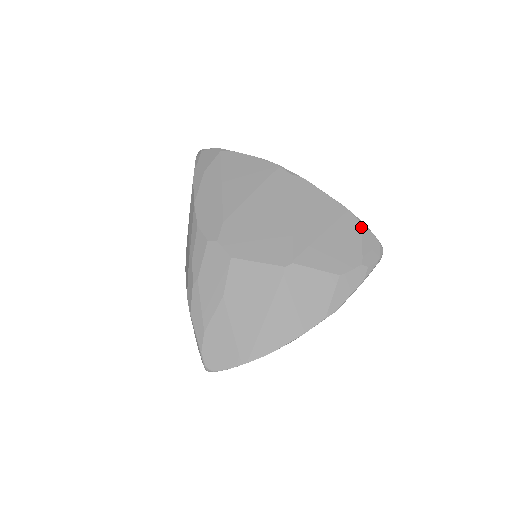
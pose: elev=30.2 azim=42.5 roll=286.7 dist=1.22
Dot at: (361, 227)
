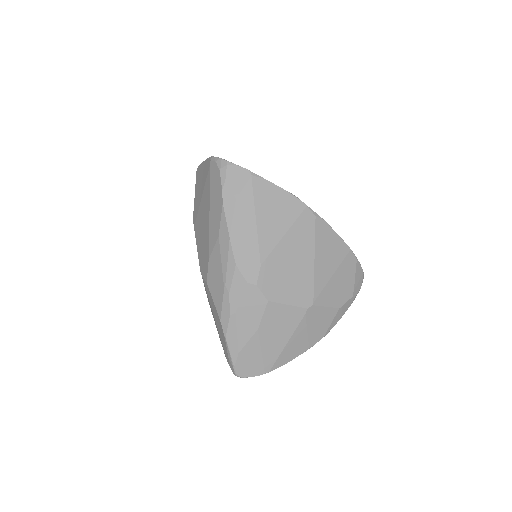
Dot at: (356, 264)
